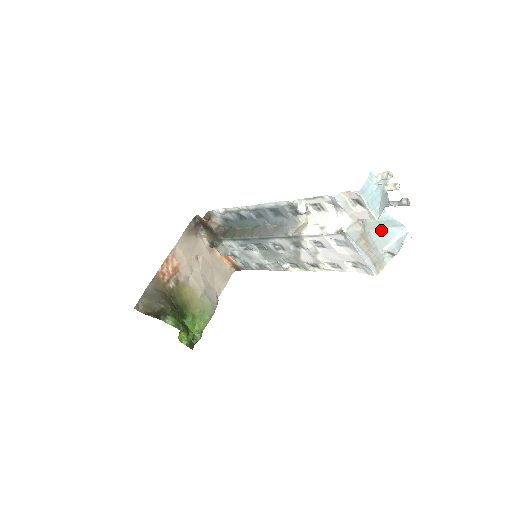
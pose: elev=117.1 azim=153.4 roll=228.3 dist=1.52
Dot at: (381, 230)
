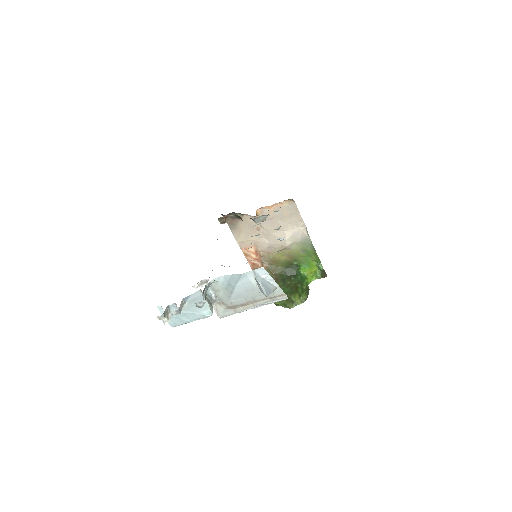
Dot at: (235, 293)
